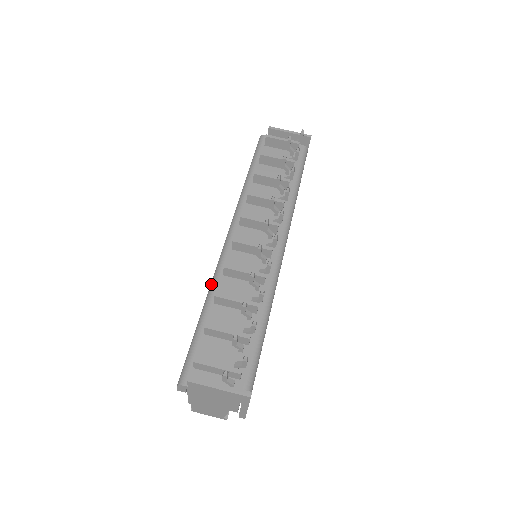
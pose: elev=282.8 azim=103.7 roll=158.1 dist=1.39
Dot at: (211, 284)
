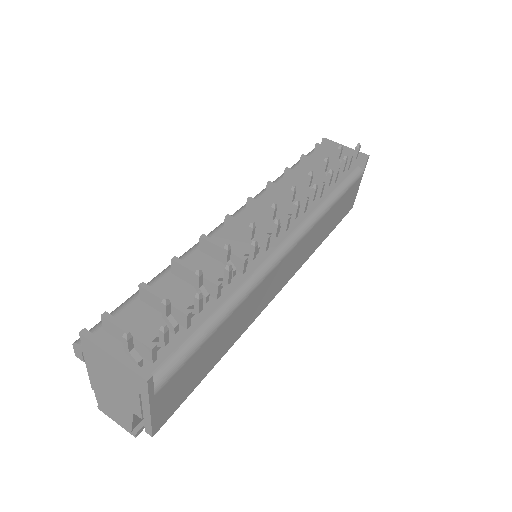
Dot at: occluded
